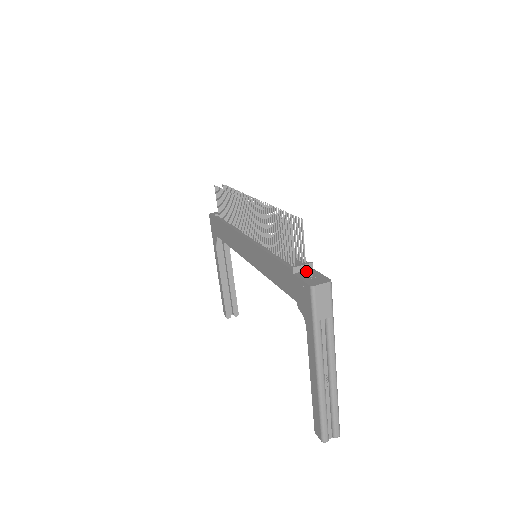
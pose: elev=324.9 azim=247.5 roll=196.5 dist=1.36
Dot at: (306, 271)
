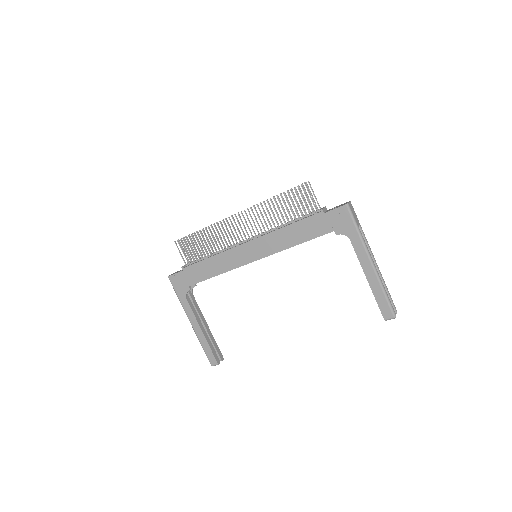
Dot at: occluded
